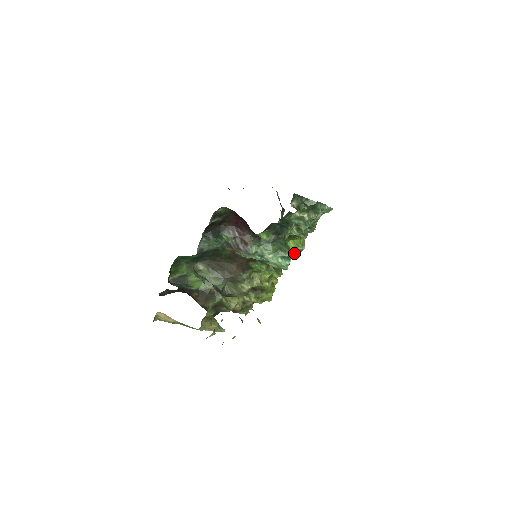
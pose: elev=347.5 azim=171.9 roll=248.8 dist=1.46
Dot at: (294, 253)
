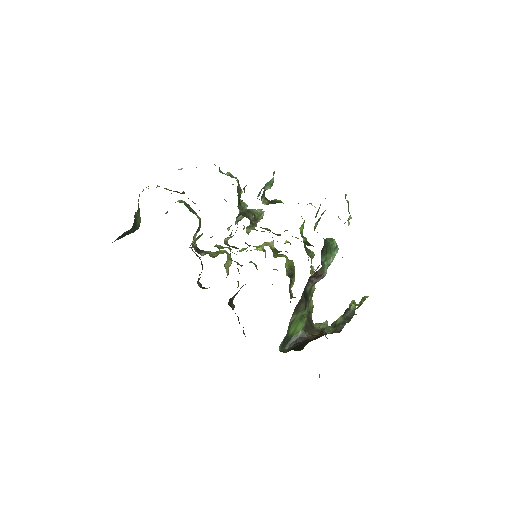
Dot at: occluded
